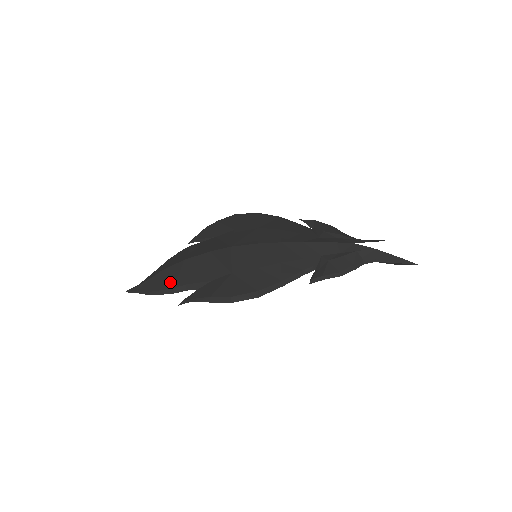
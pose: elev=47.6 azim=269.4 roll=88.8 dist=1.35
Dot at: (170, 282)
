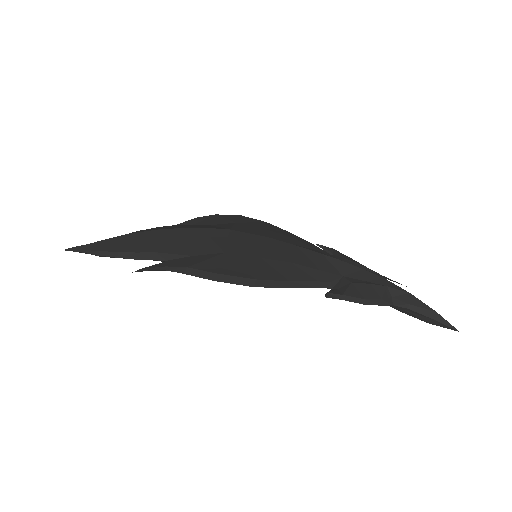
Dot at: (134, 246)
